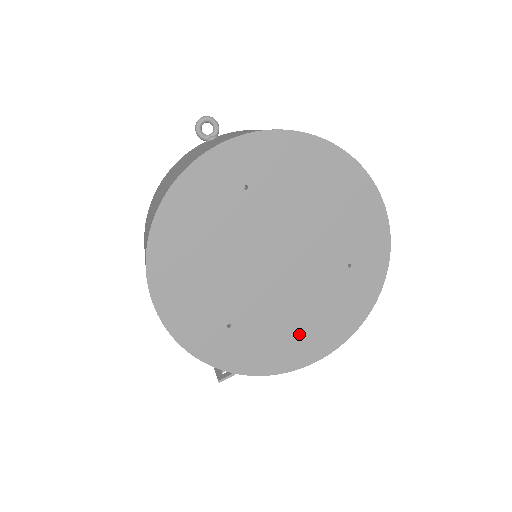
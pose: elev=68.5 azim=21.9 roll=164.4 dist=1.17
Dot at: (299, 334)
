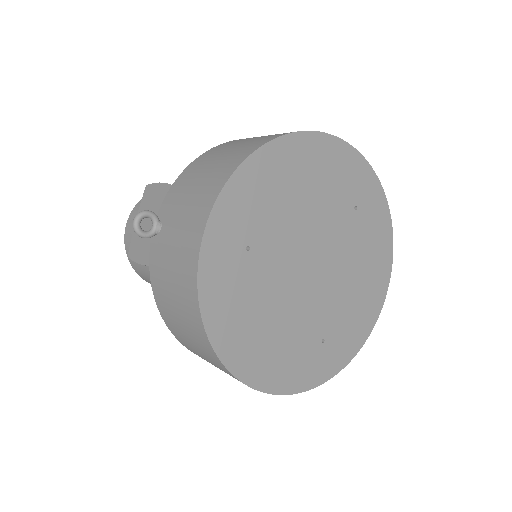
Dot at: (365, 289)
